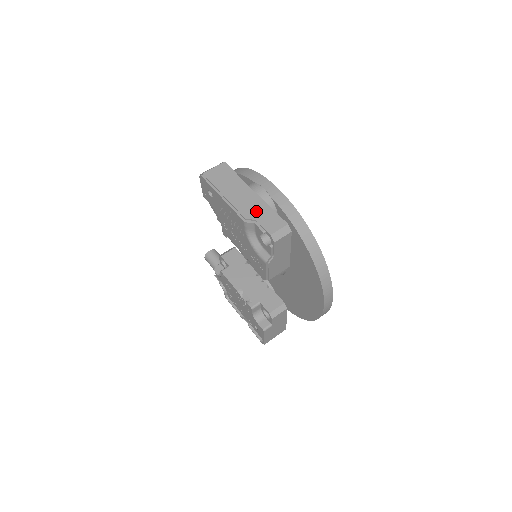
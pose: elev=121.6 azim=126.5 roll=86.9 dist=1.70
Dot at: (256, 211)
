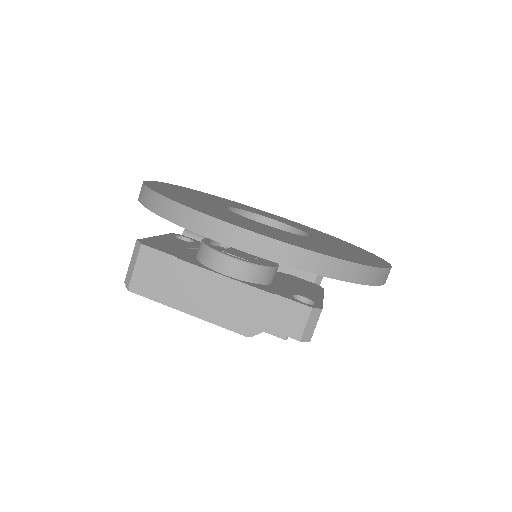
Dot at: (252, 312)
